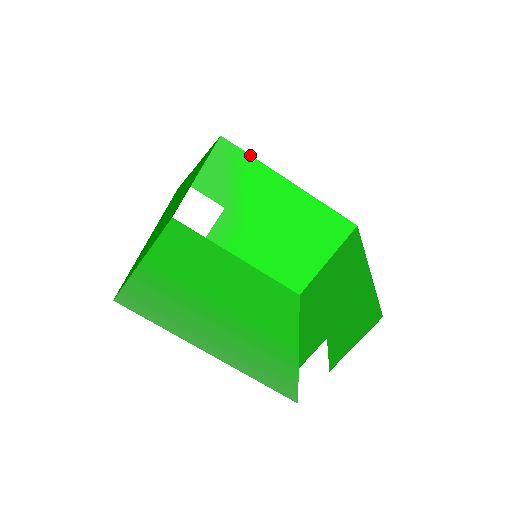
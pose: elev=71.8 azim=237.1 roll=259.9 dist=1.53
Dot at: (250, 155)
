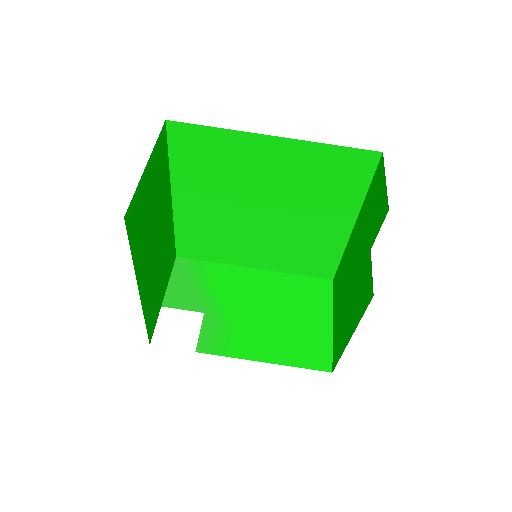
Dot at: (208, 262)
